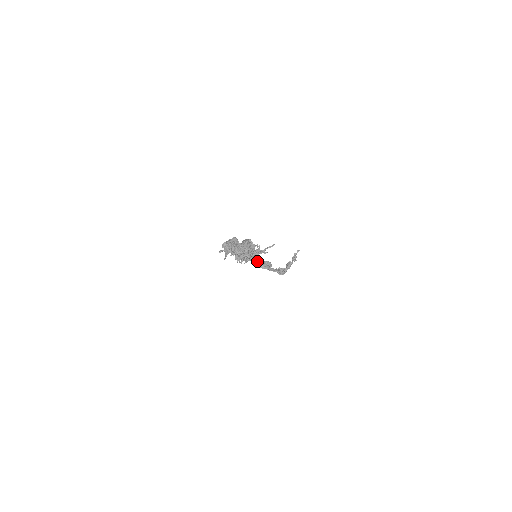
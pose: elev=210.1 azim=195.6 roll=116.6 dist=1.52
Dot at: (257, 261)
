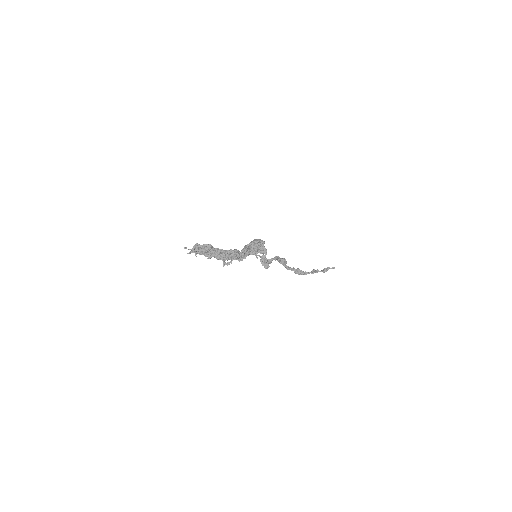
Dot at: (263, 257)
